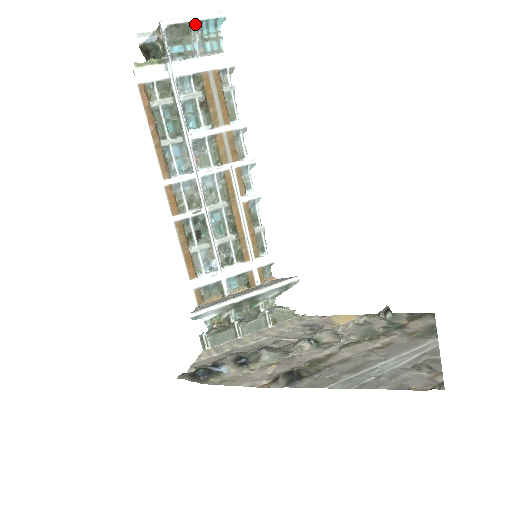
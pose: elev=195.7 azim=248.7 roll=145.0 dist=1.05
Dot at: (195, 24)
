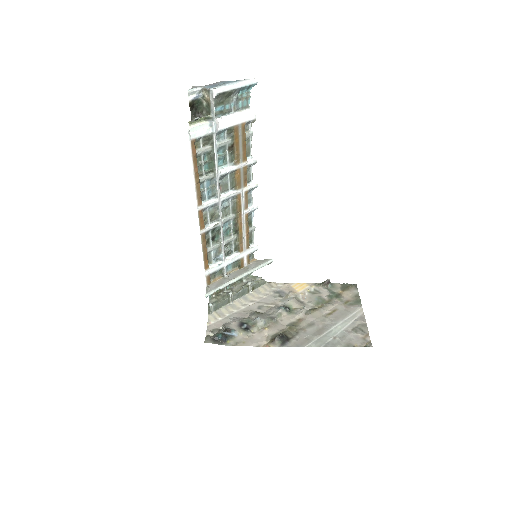
Dot at: (236, 90)
